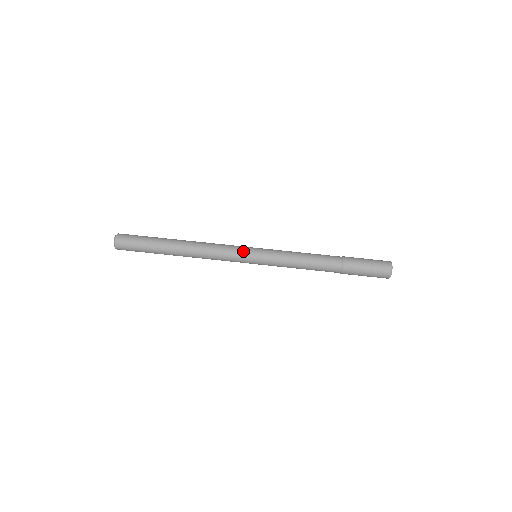
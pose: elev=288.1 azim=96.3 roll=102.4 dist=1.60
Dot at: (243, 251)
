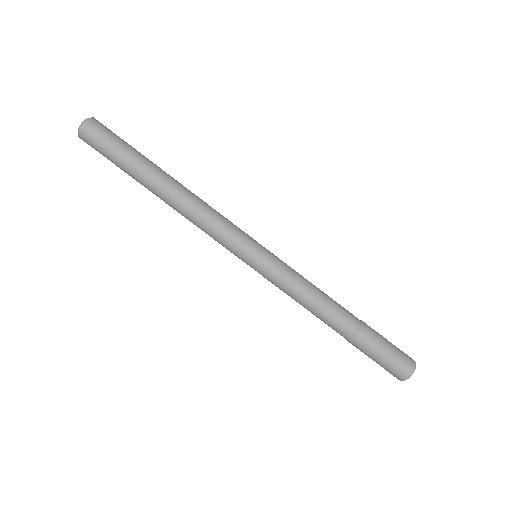
Dot at: (240, 246)
